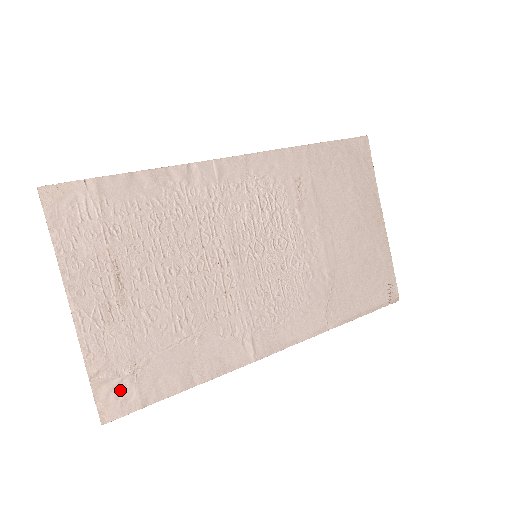
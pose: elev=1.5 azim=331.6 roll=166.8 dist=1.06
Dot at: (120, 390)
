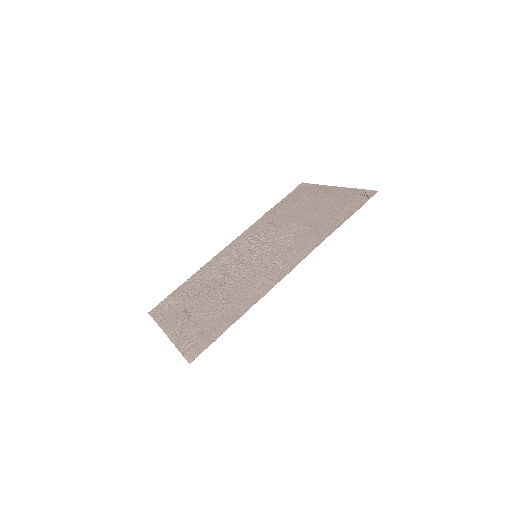
Dot at: (196, 345)
